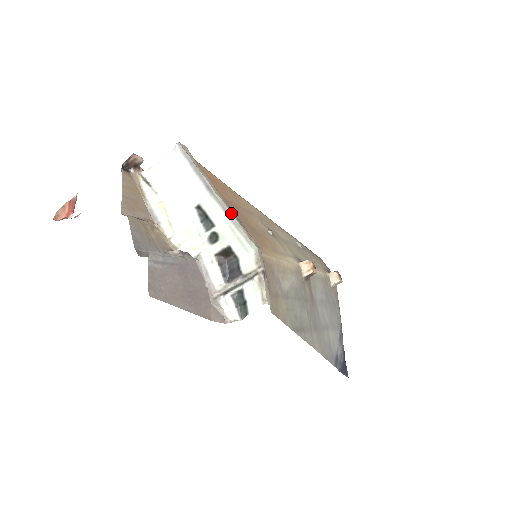
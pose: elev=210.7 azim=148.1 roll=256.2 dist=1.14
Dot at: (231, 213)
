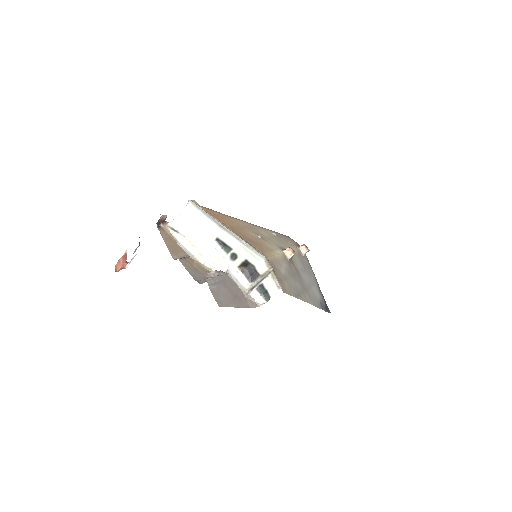
Dot at: (241, 239)
